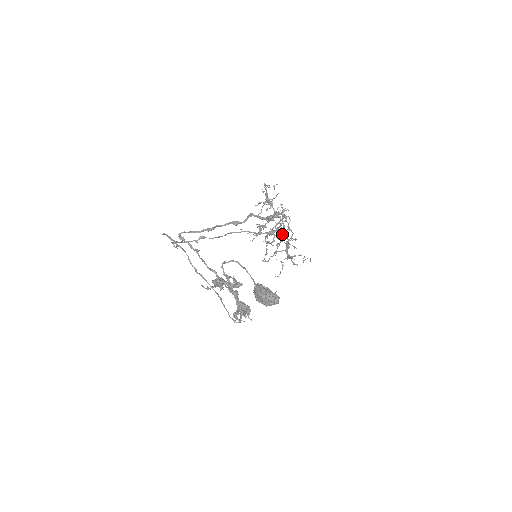
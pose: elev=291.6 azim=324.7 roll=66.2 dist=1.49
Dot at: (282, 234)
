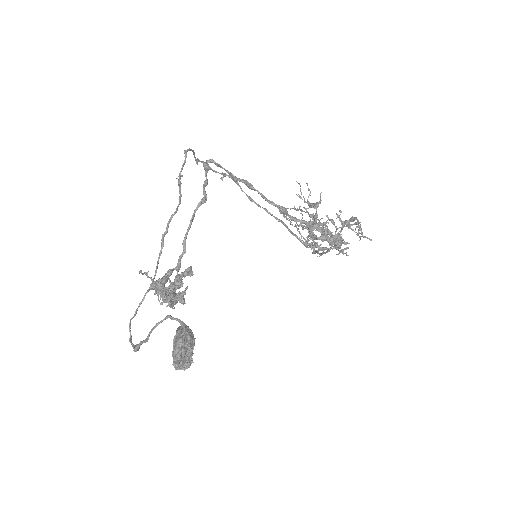
Dot at: (327, 227)
